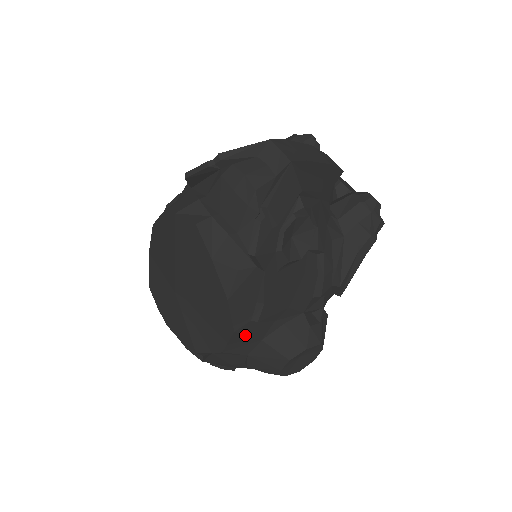
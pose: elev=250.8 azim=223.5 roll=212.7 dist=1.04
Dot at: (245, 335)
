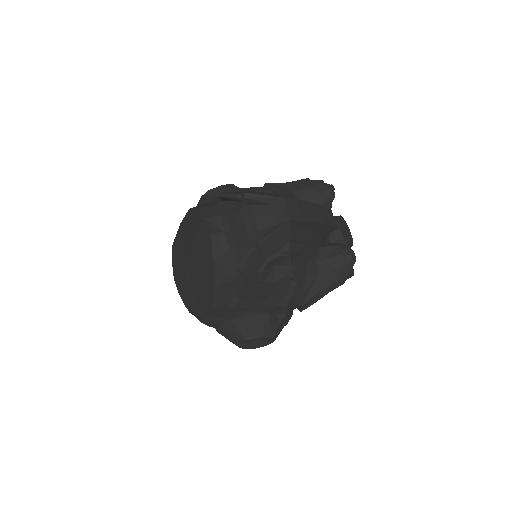
Dot at: (220, 313)
